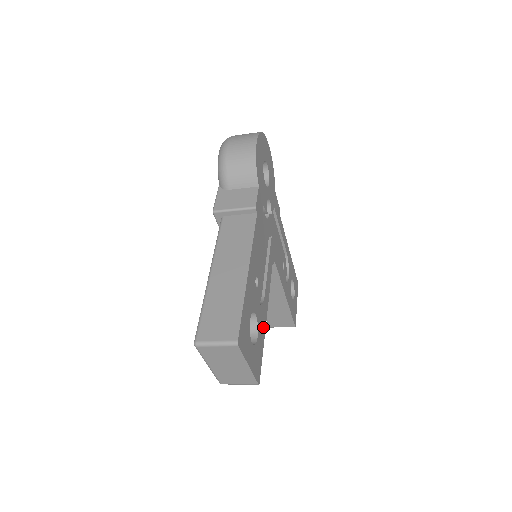
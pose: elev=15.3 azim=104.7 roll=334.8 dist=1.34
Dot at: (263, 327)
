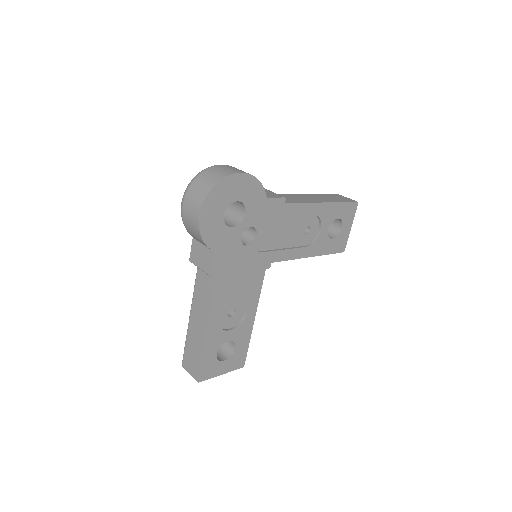
Dot at: (247, 332)
